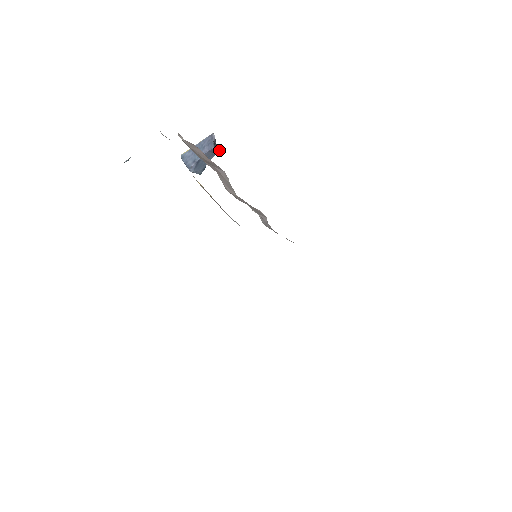
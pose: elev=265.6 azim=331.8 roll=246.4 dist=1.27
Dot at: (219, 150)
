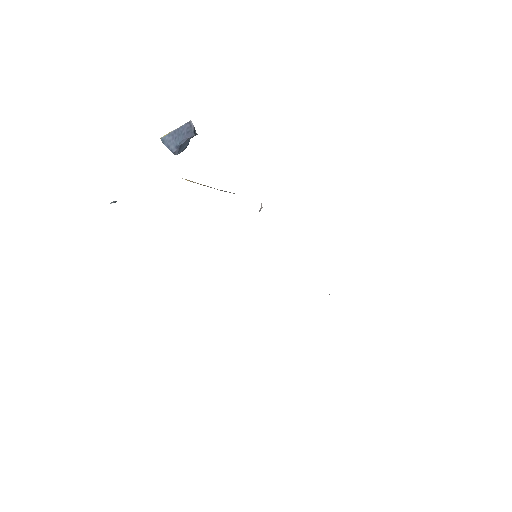
Dot at: occluded
